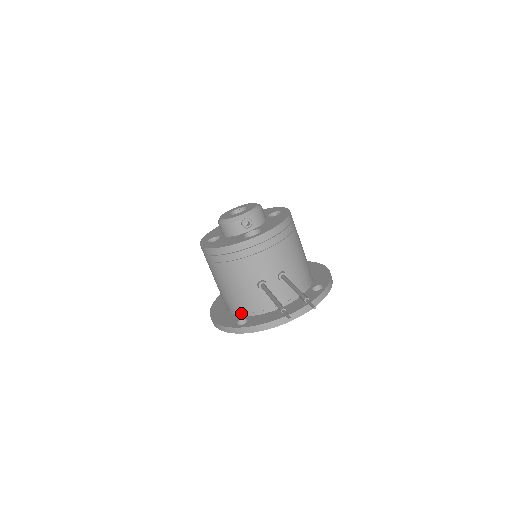
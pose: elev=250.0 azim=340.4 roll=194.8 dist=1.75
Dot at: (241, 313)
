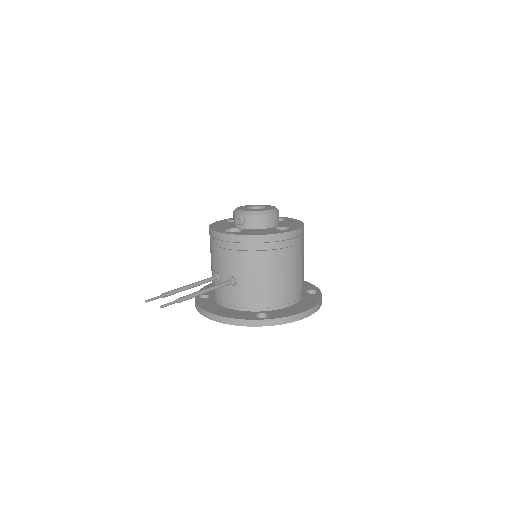
Dot at: occluded
